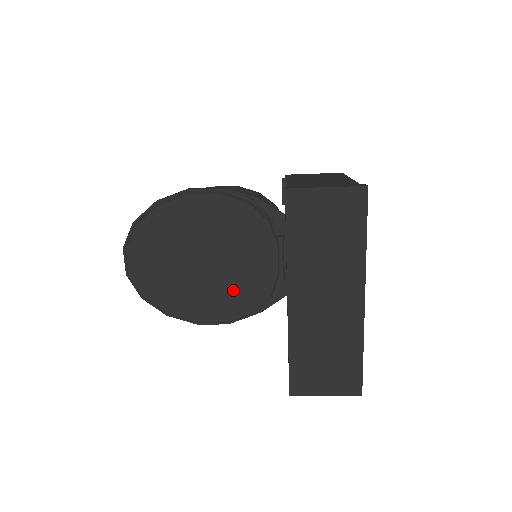
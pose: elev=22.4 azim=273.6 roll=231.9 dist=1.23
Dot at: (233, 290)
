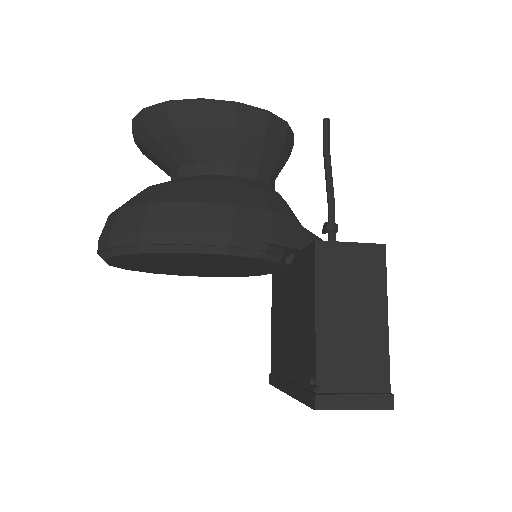
Dot at: (226, 273)
